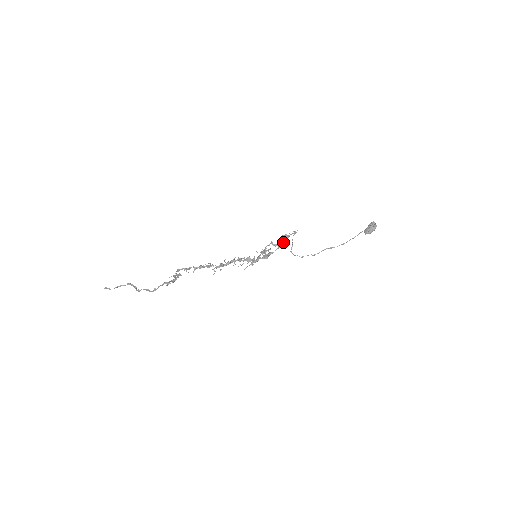
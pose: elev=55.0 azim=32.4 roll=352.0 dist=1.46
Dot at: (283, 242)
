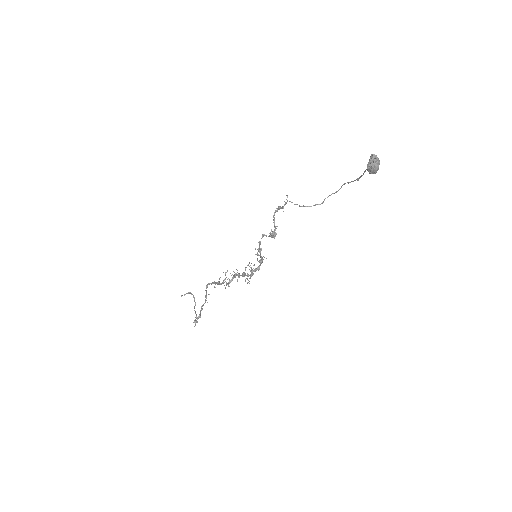
Dot at: (271, 235)
